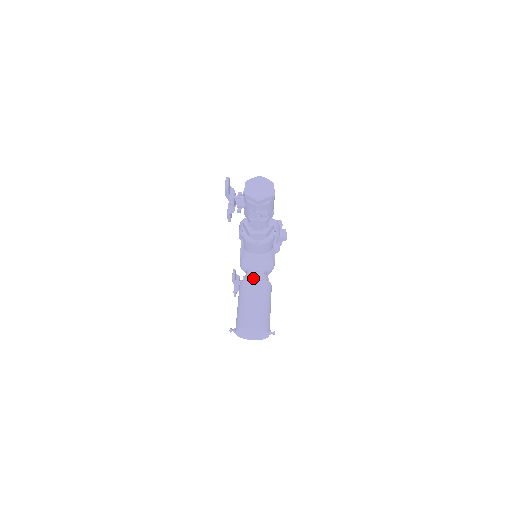
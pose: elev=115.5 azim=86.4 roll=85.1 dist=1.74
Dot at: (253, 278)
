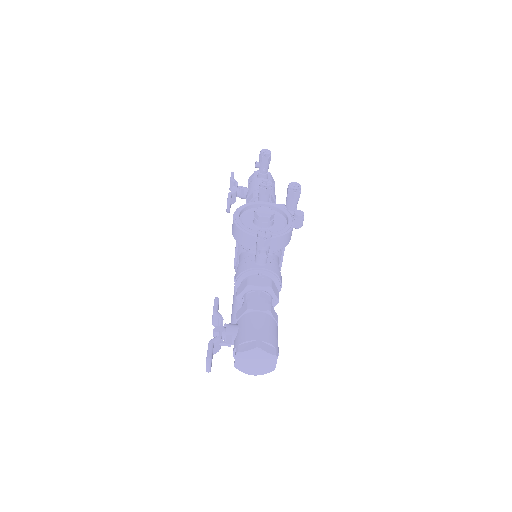
Dot at: occluded
